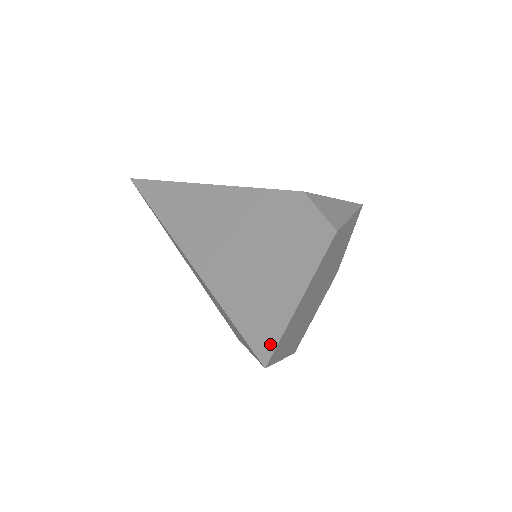
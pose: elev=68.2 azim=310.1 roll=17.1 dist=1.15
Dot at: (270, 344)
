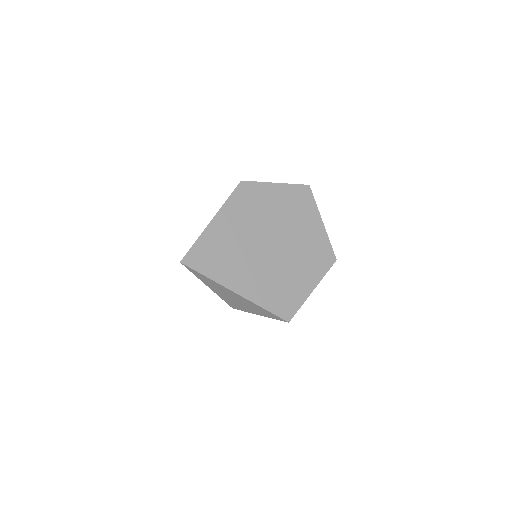
Dot at: (190, 251)
